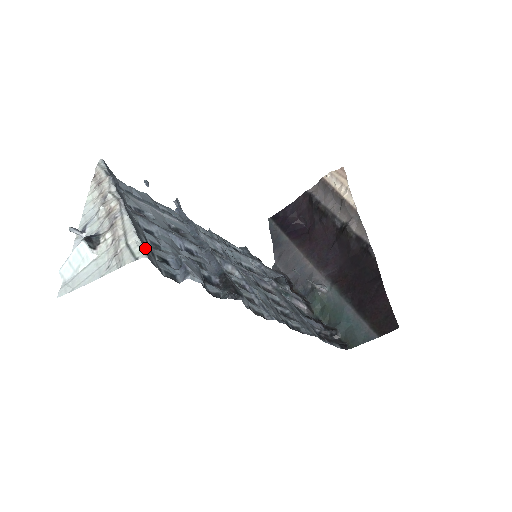
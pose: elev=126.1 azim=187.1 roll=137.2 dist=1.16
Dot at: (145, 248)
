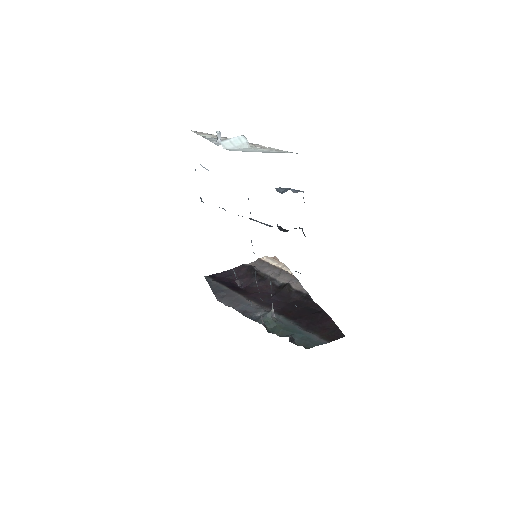
Dot at: occluded
